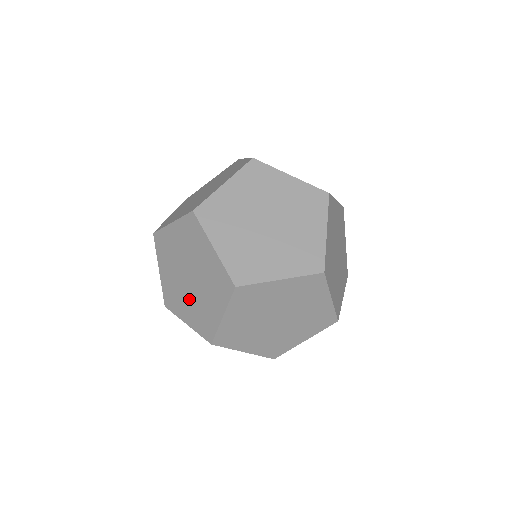
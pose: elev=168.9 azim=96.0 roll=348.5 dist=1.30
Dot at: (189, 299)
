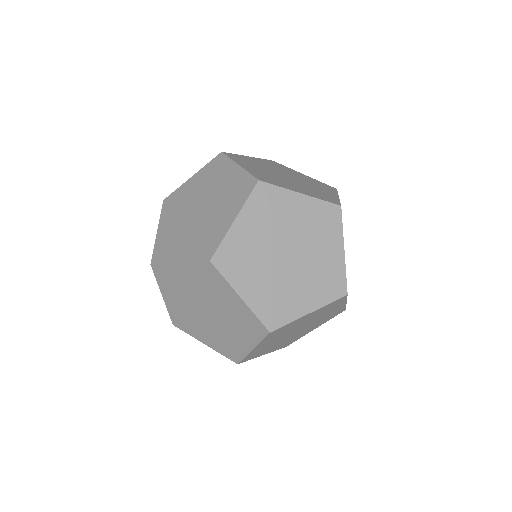
Dot at: (207, 327)
